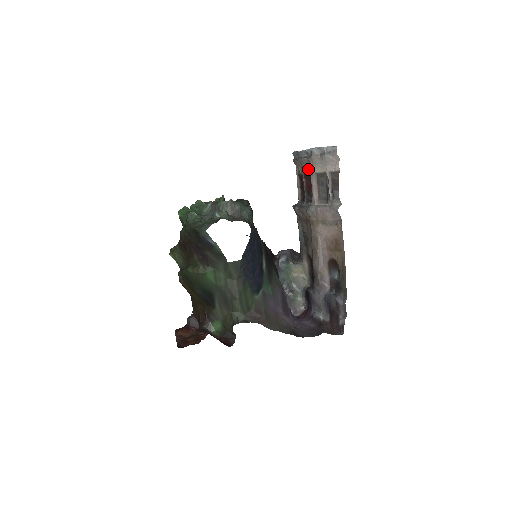
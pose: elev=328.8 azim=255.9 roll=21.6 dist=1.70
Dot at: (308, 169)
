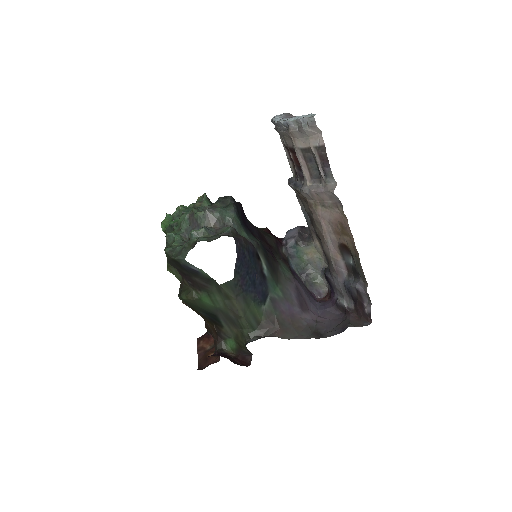
Dot at: (291, 143)
